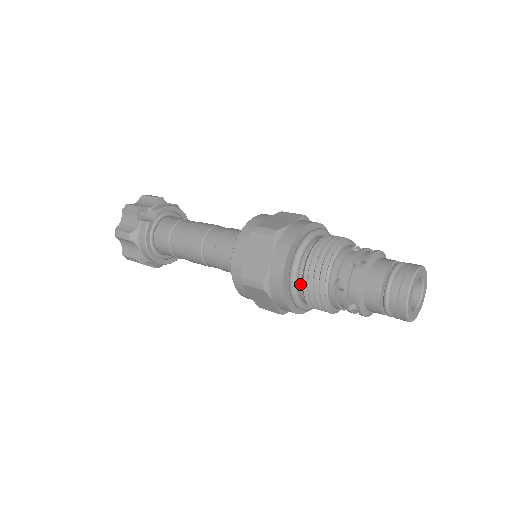
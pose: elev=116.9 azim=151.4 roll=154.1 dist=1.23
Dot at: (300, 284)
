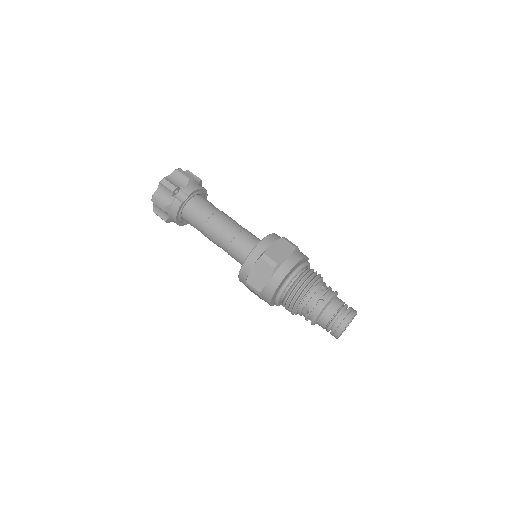
Dot at: (282, 298)
